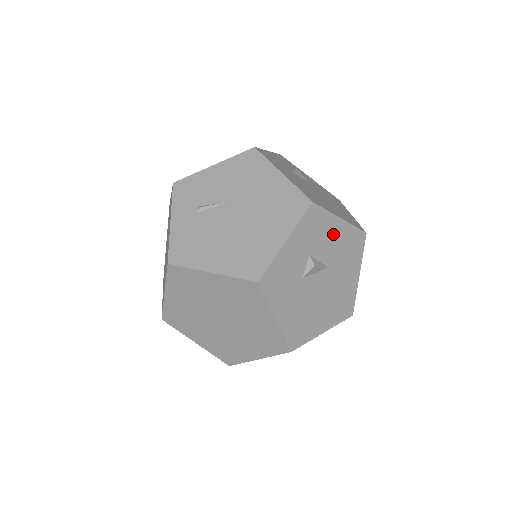
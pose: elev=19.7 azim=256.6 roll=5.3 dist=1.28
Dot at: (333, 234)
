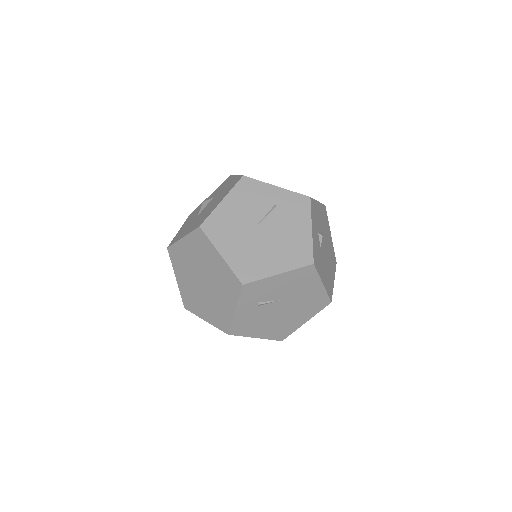
Dot at: occluded
